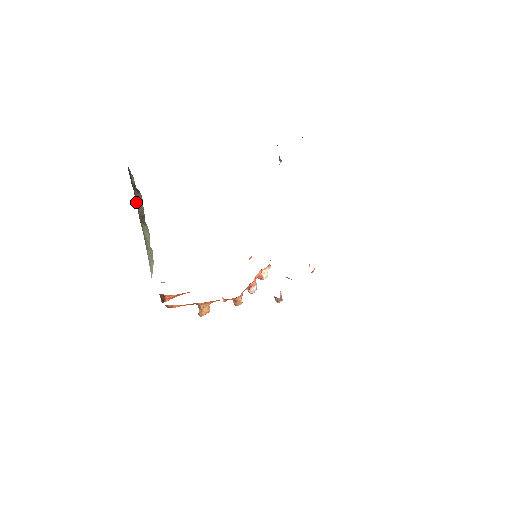
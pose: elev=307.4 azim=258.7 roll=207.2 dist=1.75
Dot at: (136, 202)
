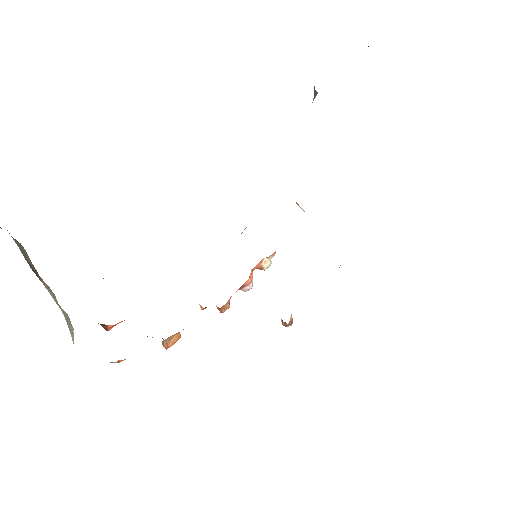
Dot at: (15, 242)
